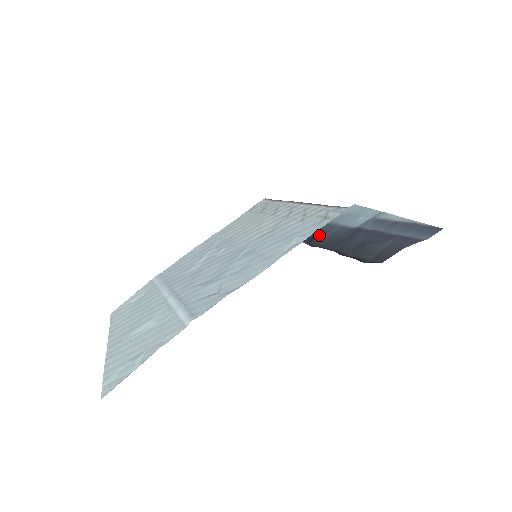
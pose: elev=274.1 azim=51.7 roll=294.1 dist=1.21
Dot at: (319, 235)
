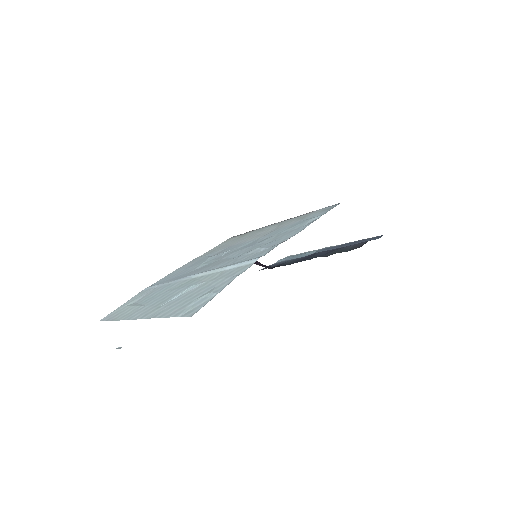
Dot at: occluded
